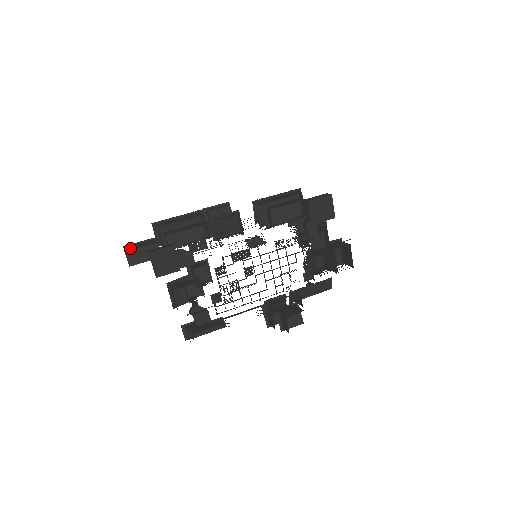
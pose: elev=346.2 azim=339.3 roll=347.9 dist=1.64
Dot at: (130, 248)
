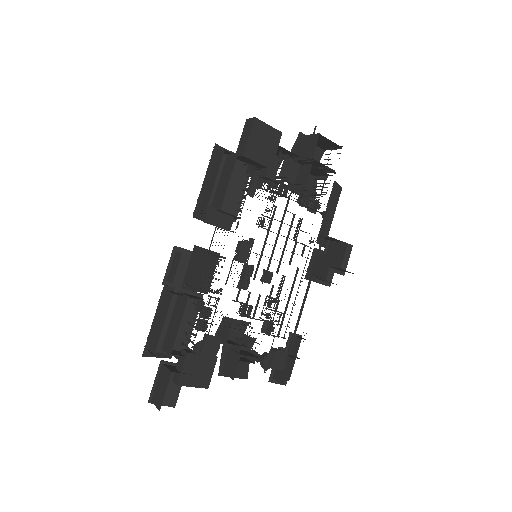
Dot at: (157, 402)
